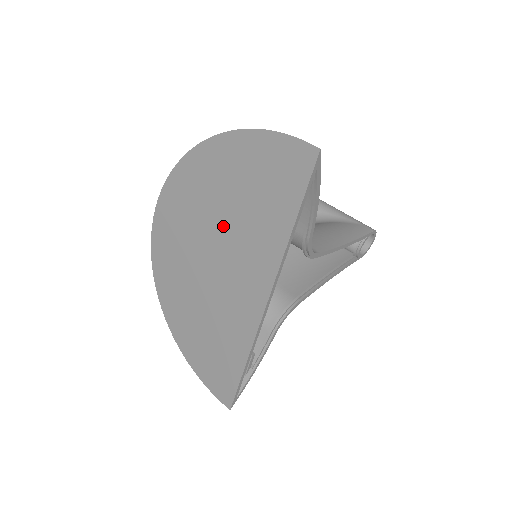
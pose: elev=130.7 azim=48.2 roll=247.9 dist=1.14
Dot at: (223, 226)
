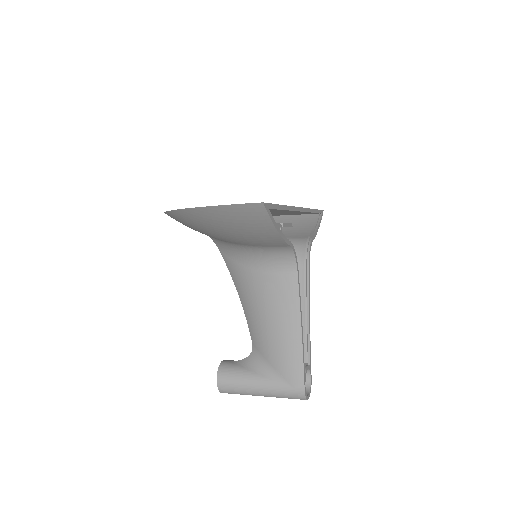
Dot at: occluded
